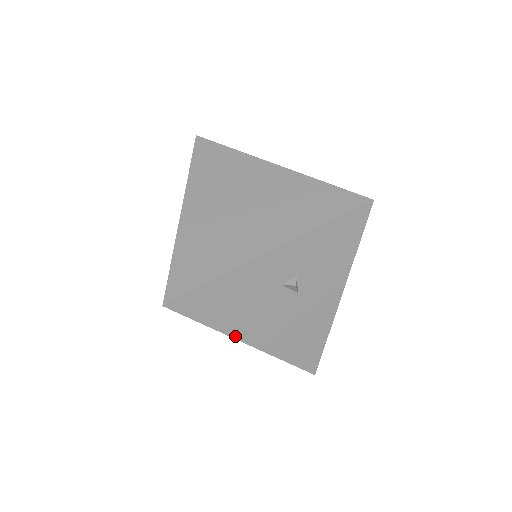
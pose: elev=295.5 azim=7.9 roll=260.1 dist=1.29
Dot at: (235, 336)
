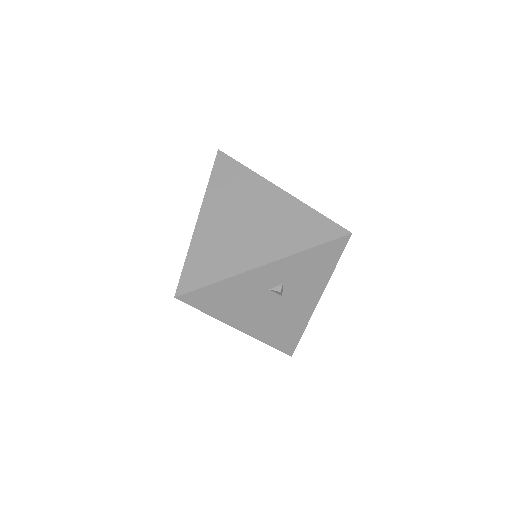
Dot at: (229, 323)
